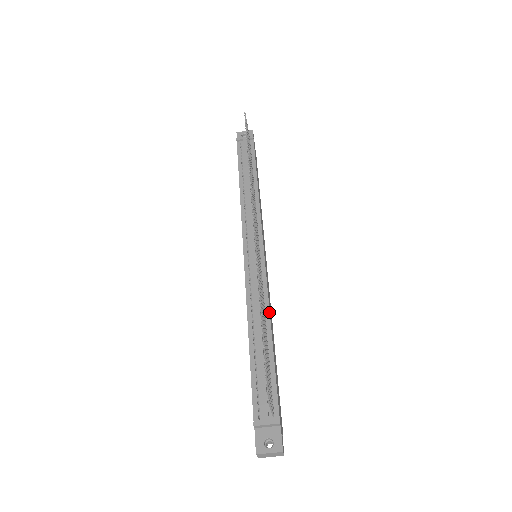
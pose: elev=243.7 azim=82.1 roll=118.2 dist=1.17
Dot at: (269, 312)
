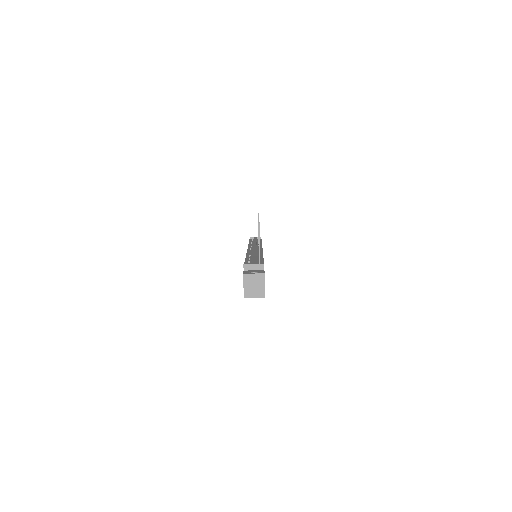
Dot at: occluded
